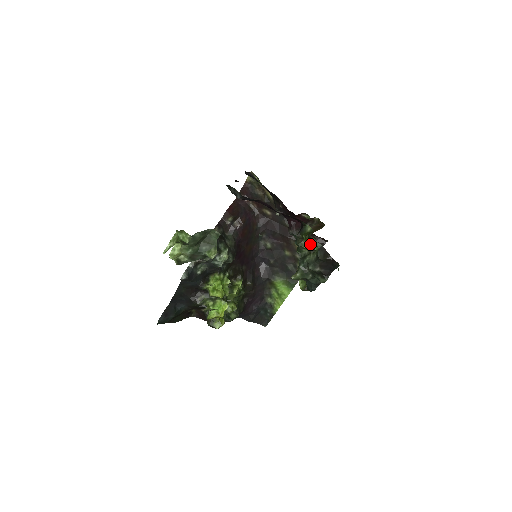
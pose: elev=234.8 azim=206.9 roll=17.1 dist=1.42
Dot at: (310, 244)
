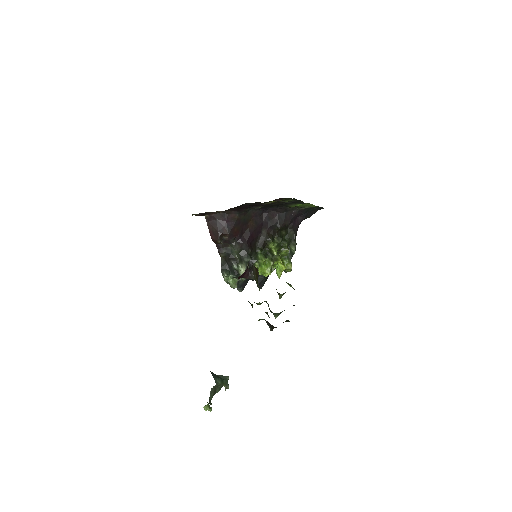
Dot at: occluded
